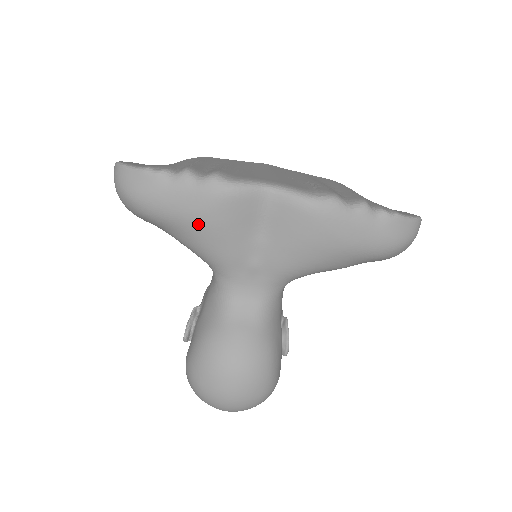
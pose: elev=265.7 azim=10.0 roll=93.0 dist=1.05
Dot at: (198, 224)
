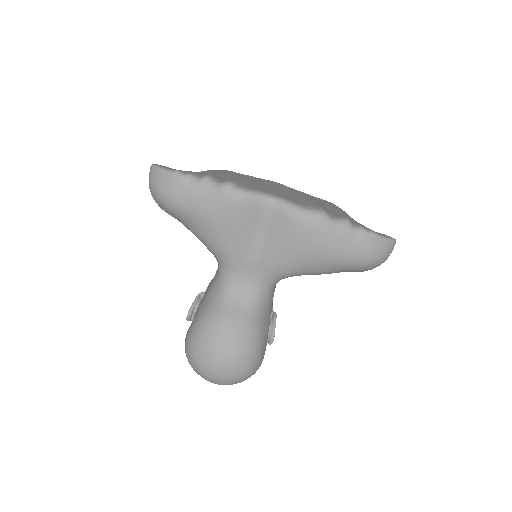
Dot at: (210, 221)
